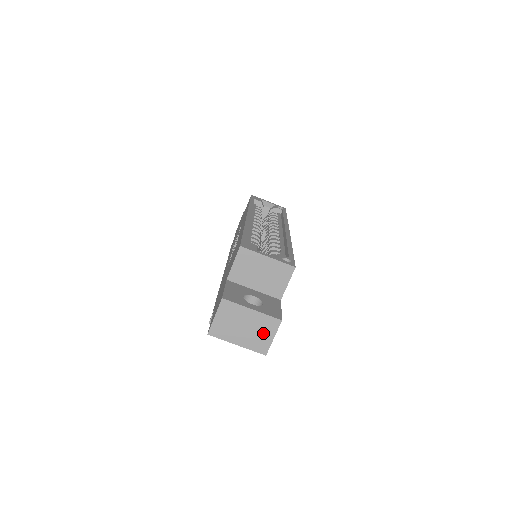
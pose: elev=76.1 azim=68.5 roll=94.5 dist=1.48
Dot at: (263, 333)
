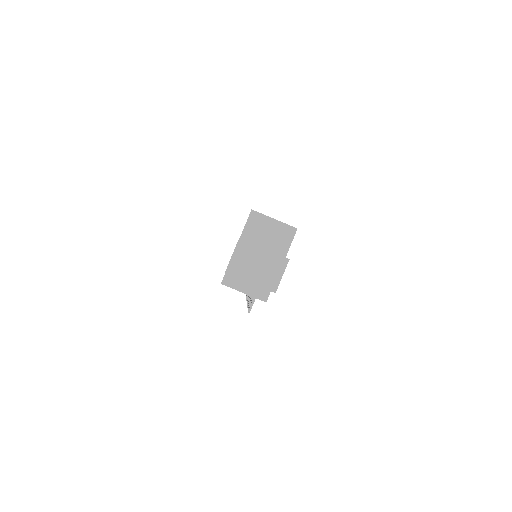
Dot at: (273, 271)
